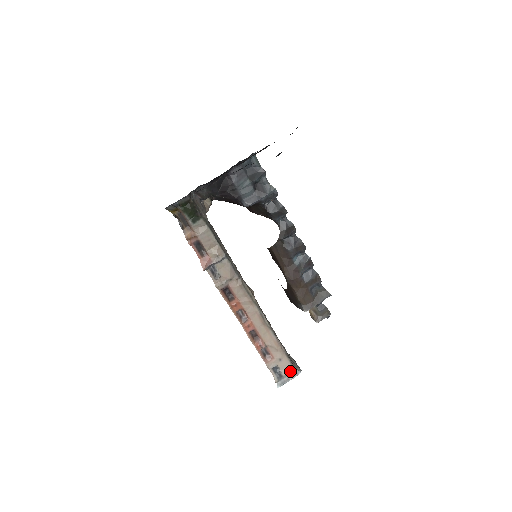
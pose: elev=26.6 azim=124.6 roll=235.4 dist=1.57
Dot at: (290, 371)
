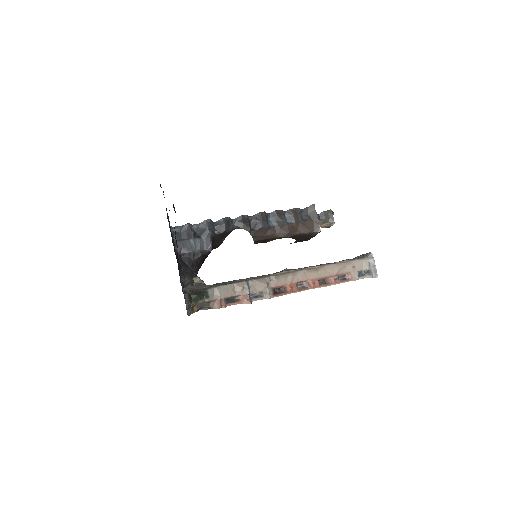
Dot at: (367, 262)
